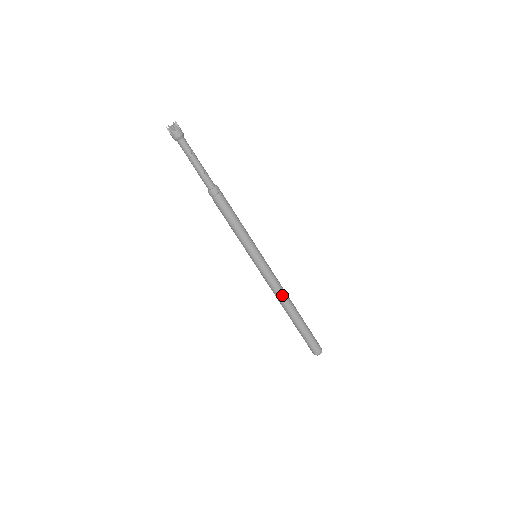
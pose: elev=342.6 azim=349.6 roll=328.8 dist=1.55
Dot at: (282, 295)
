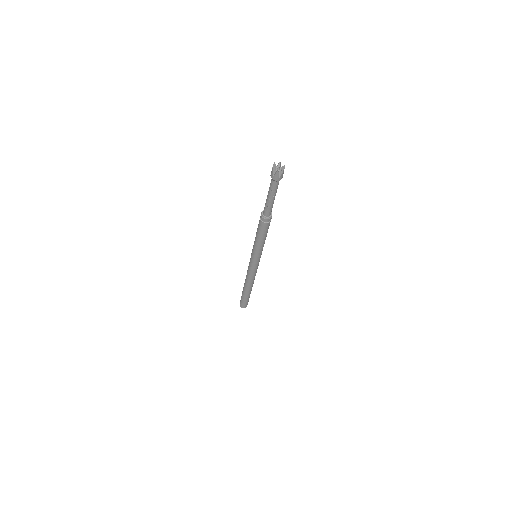
Dot at: (253, 280)
